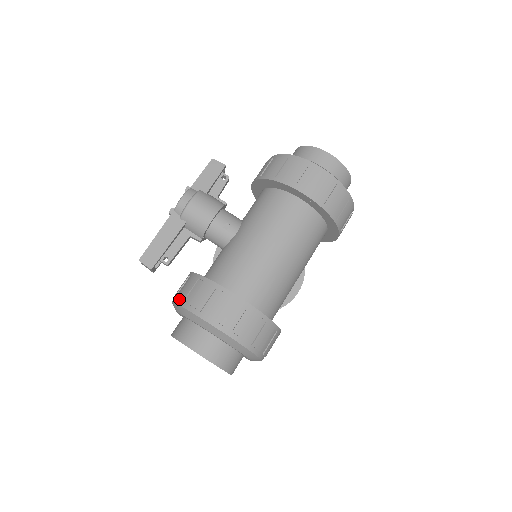
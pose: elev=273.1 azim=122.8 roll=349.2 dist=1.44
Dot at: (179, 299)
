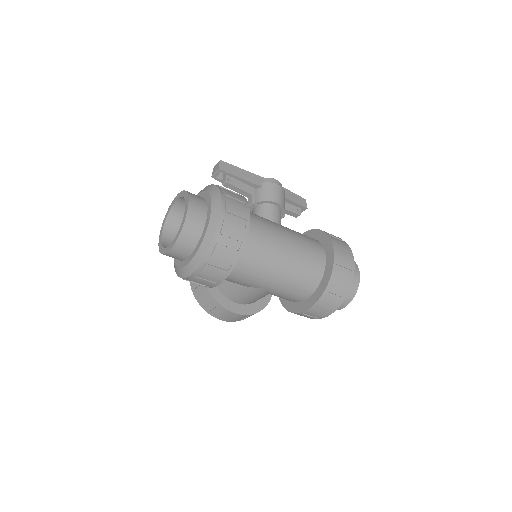
Dot at: (217, 185)
